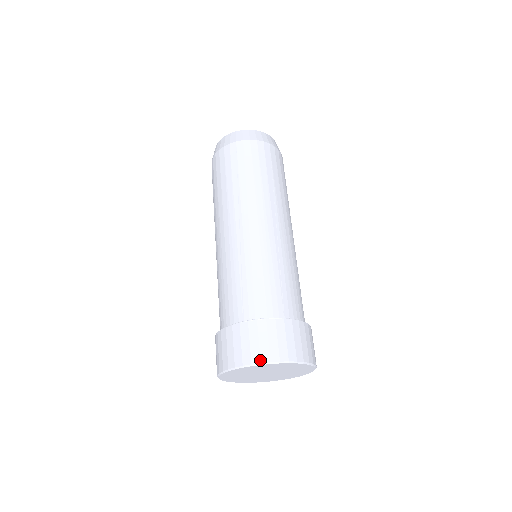
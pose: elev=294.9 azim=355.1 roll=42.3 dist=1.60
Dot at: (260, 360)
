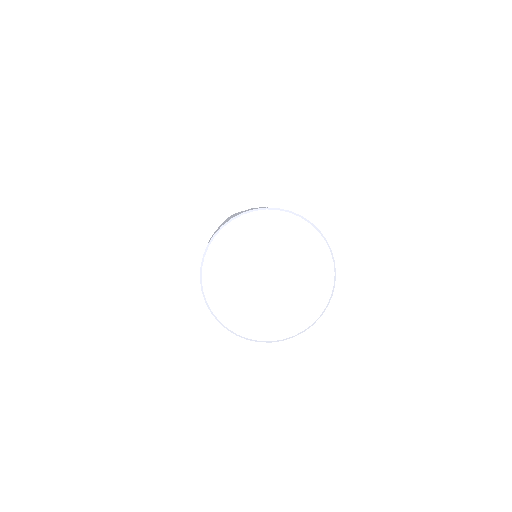
Dot at: (222, 226)
